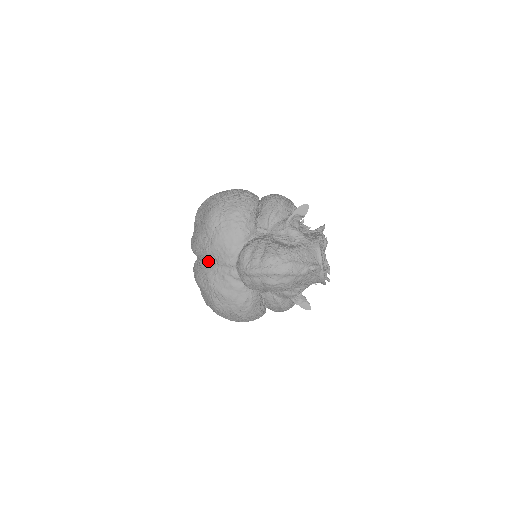
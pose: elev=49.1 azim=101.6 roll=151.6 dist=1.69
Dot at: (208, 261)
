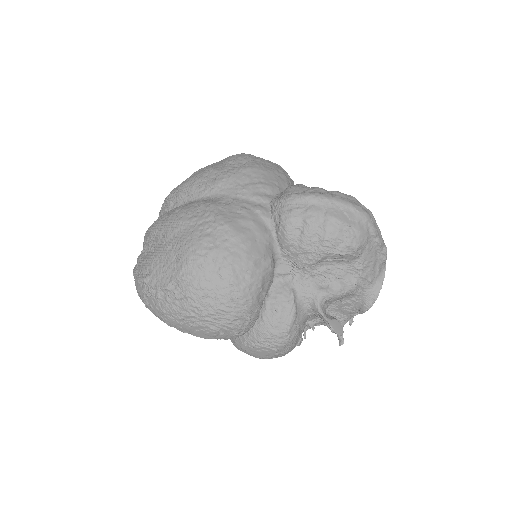
Dot at: (217, 191)
